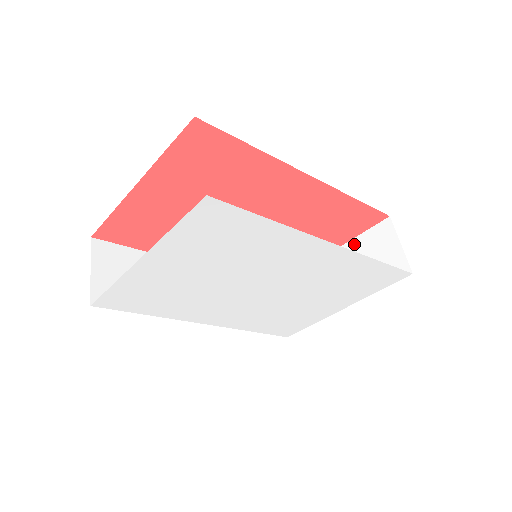
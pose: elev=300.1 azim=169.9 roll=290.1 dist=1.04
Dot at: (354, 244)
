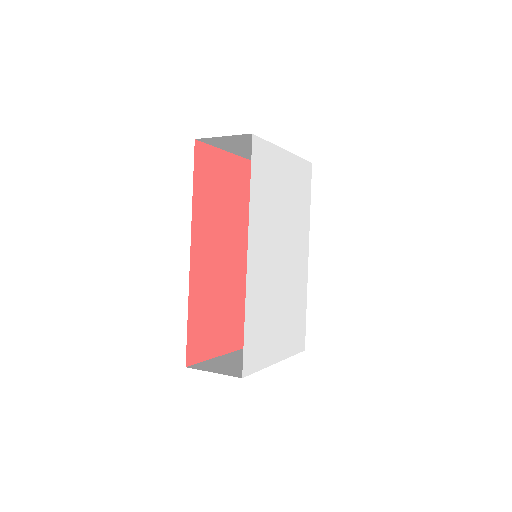
Dot at: occluded
